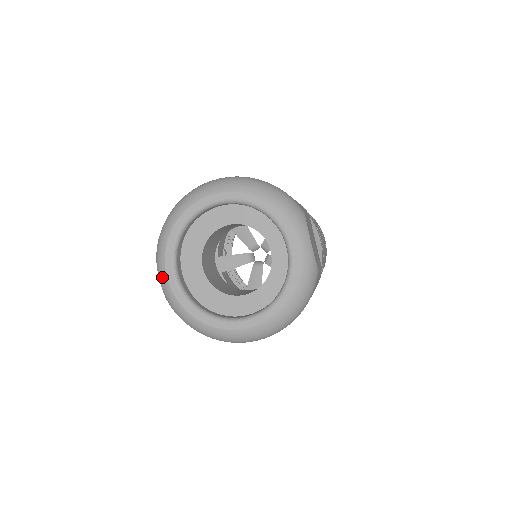
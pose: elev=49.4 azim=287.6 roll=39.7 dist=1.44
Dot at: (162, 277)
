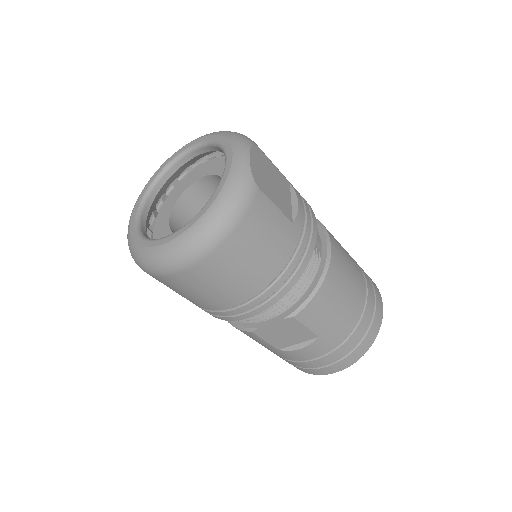
Dot at: (129, 220)
